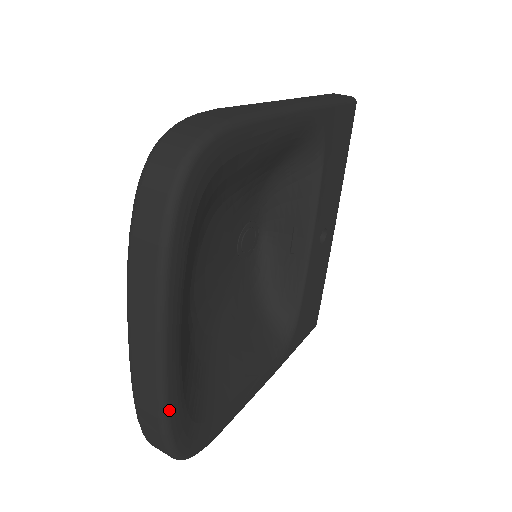
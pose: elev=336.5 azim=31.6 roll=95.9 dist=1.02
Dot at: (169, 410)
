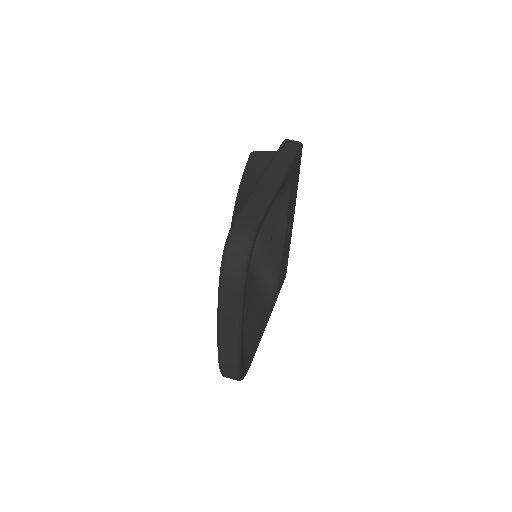
Dot at: (240, 360)
